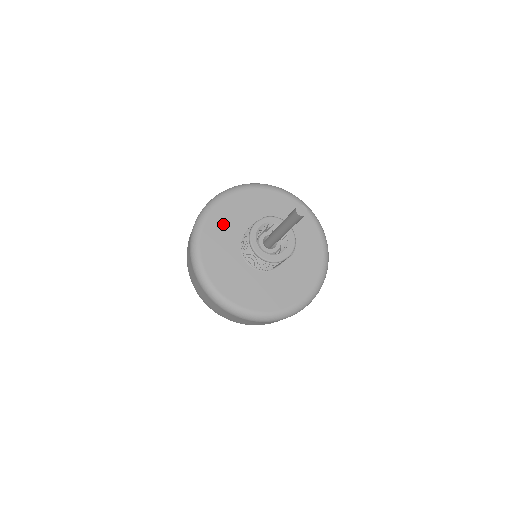
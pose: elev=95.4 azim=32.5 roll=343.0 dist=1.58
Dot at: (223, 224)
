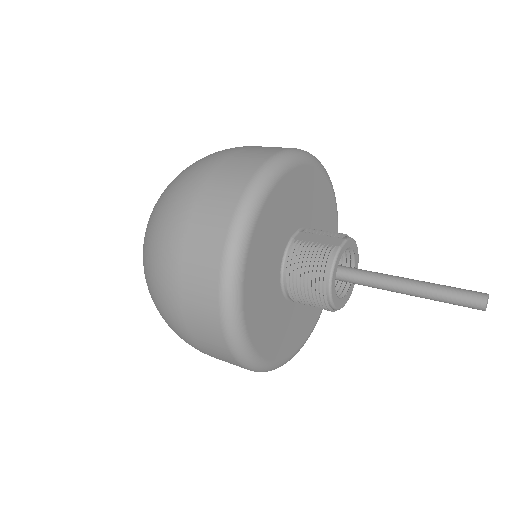
Dot at: (273, 225)
